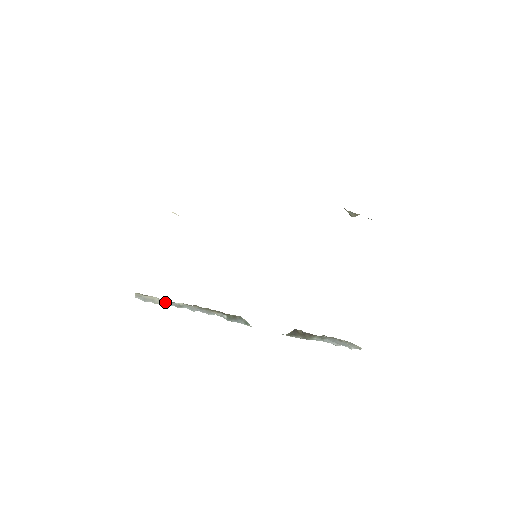
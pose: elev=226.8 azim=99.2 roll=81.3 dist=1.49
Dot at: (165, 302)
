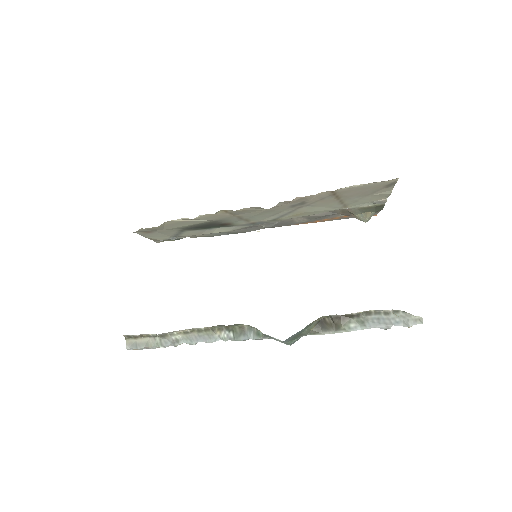
Dot at: (160, 341)
